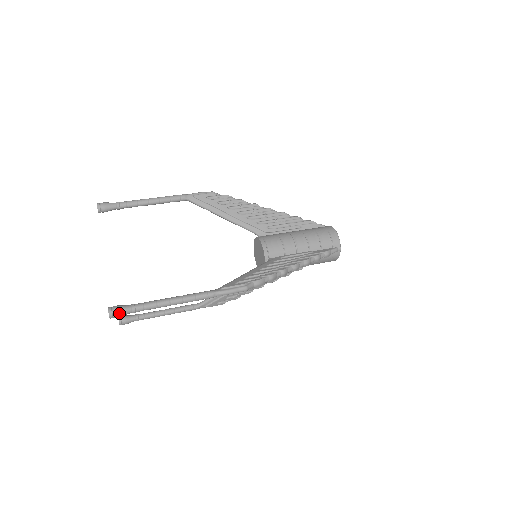
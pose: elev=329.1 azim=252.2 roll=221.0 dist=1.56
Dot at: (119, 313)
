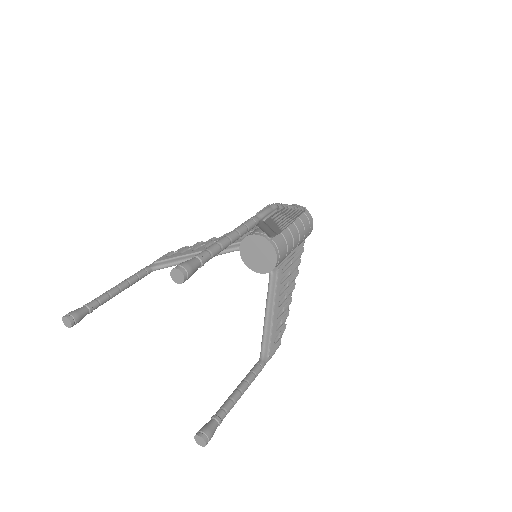
Dot at: (188, 264)
